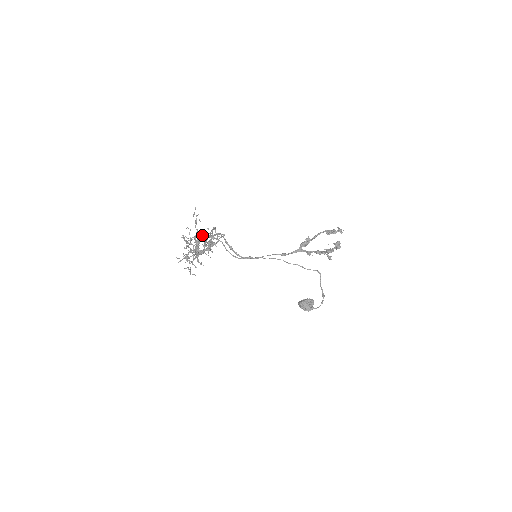
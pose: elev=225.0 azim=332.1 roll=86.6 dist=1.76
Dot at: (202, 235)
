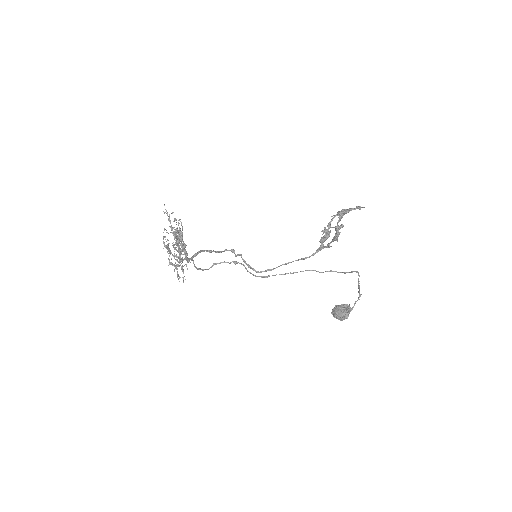
Dot at: occluded
